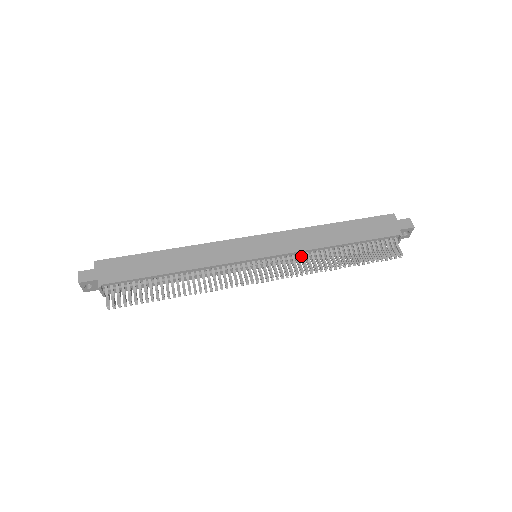
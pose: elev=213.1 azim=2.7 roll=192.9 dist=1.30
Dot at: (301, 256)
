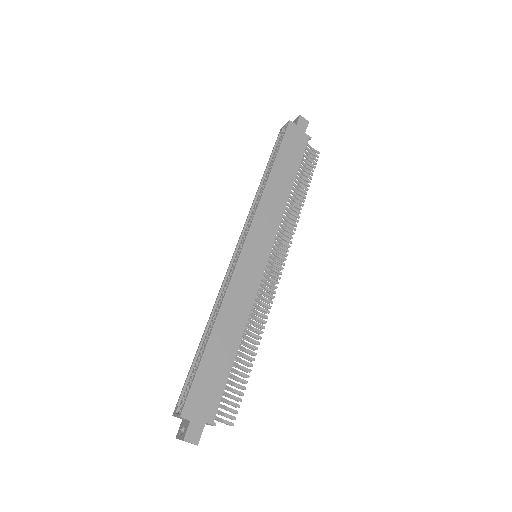
Dot at: occluded
